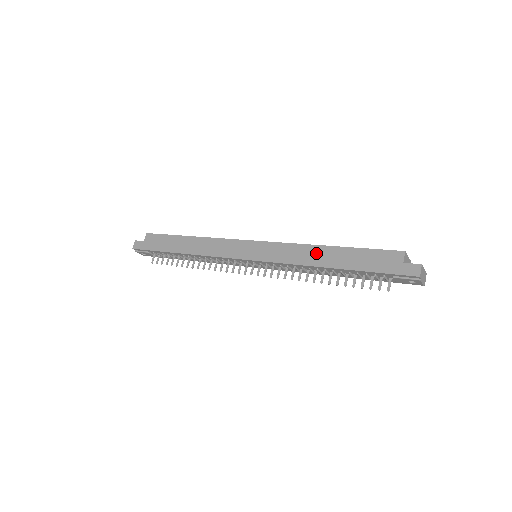
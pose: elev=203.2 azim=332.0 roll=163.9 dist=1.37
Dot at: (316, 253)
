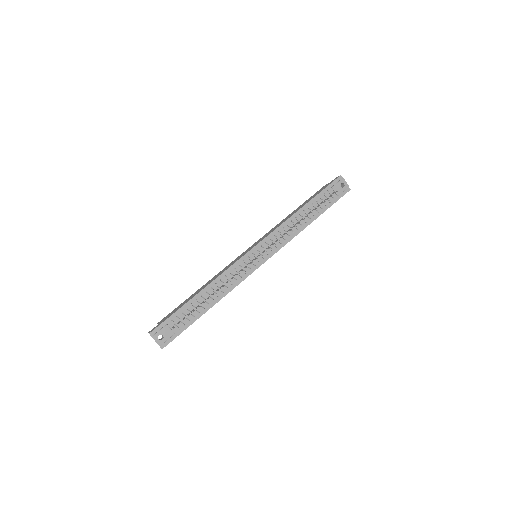
Dot at: (288, 216)
